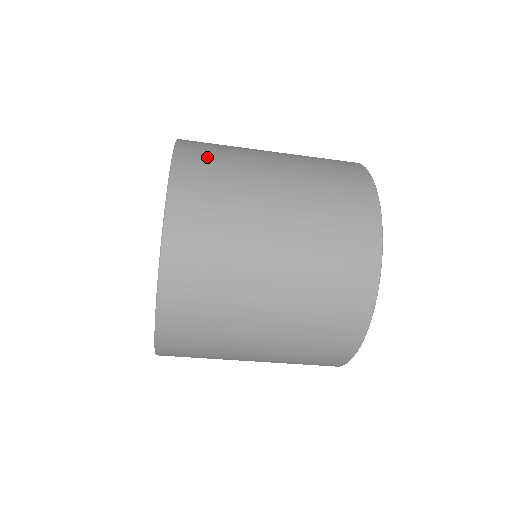
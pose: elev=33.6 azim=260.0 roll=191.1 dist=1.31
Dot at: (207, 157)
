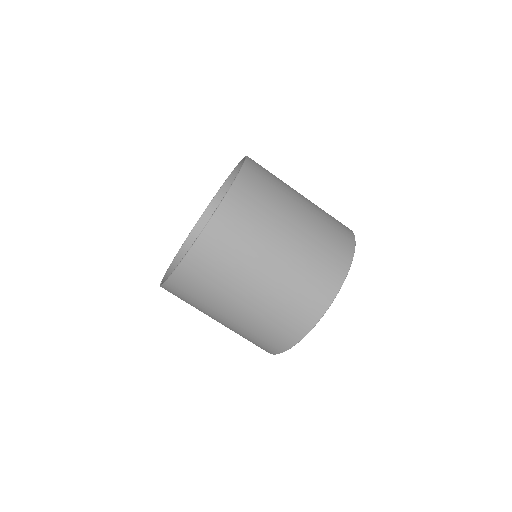
Dot at: occluded
